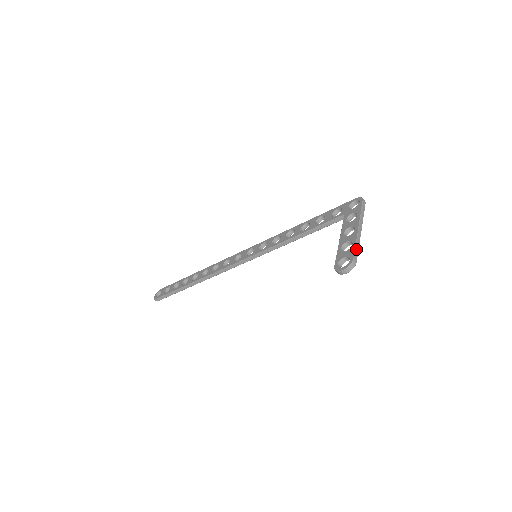
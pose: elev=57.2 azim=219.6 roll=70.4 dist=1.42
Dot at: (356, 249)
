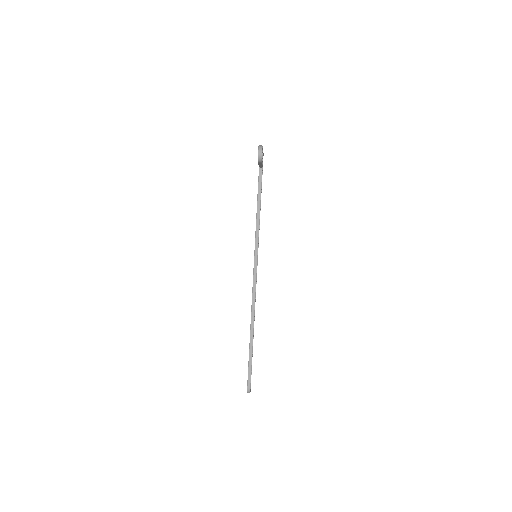
Dot at: occluded
